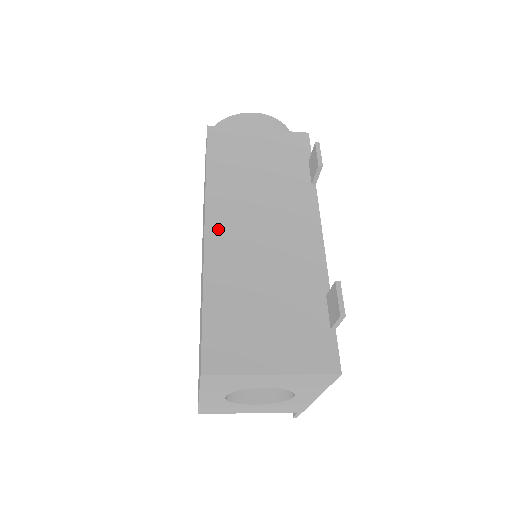
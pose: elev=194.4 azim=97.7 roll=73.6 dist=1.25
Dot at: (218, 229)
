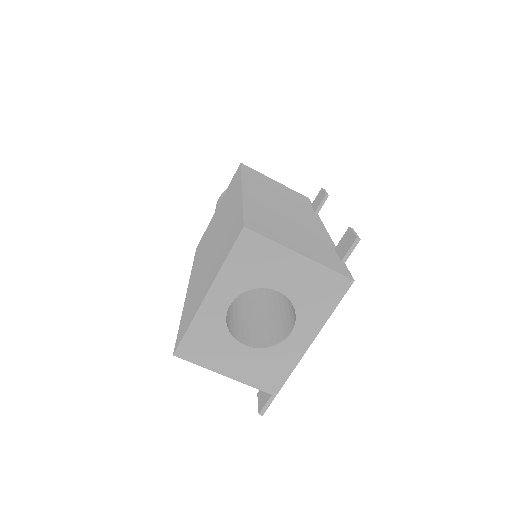
Dot at: (252, 191)
